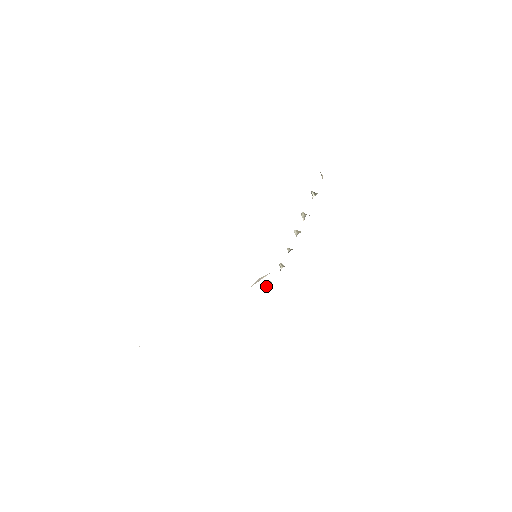
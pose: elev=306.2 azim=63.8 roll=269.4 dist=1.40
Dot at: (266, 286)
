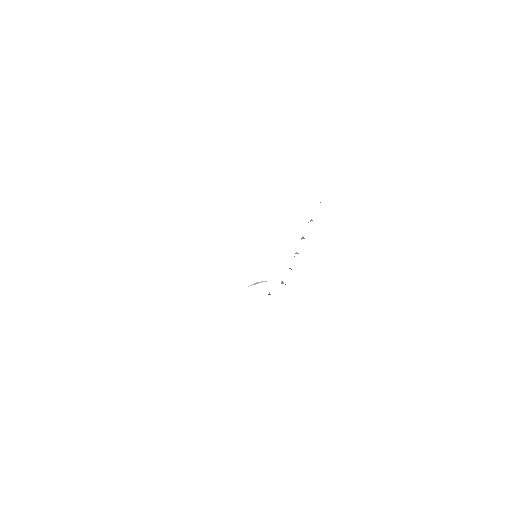
Dot at: occluded
